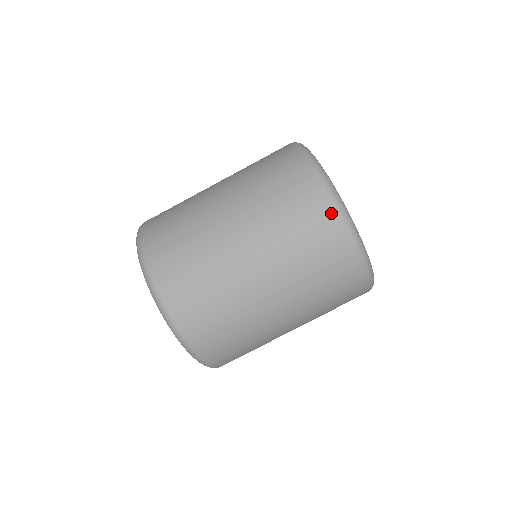
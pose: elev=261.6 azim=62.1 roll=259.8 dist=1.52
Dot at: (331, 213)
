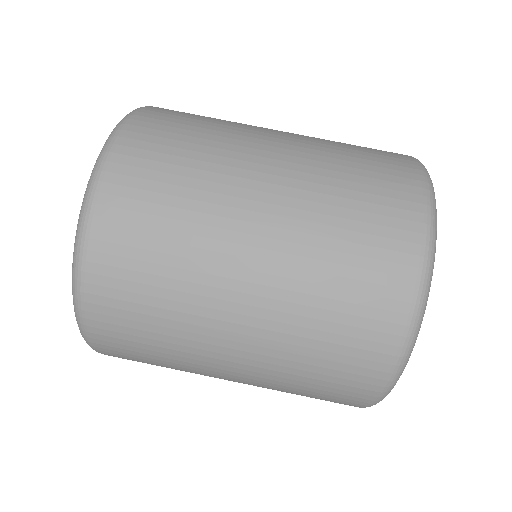
Dot at: (413, 175)
